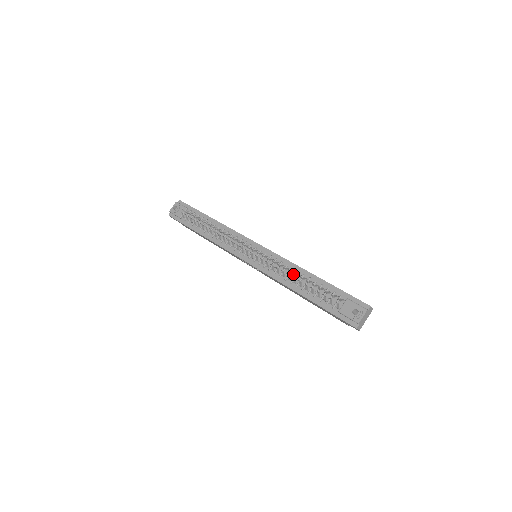
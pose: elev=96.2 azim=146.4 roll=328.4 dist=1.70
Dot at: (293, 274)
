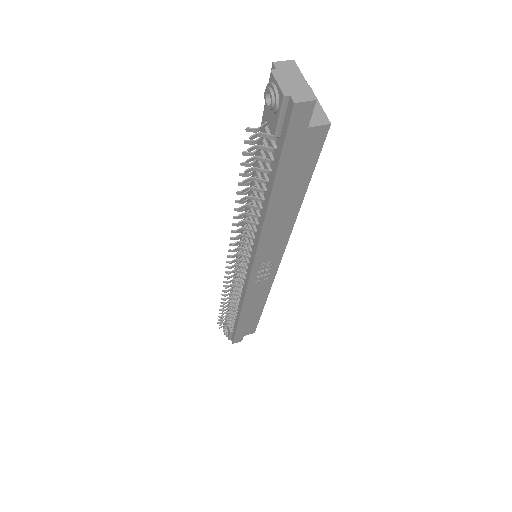
Dot at: occluded
